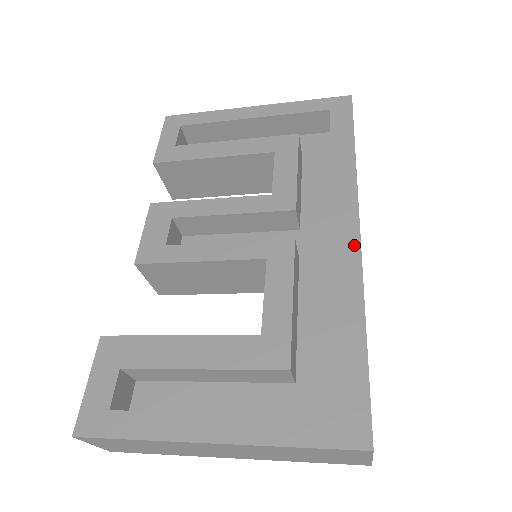
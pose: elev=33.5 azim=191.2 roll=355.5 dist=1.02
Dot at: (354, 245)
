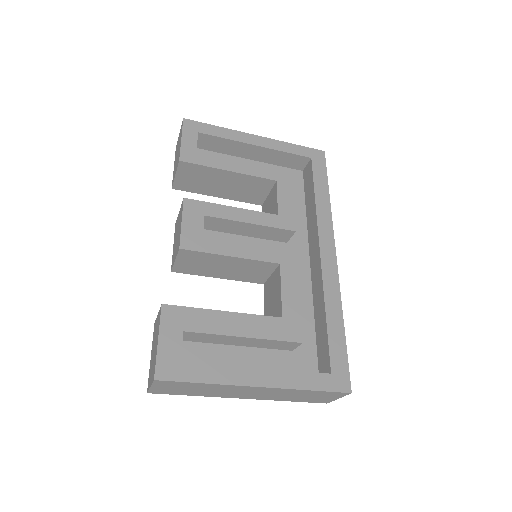
Dot at: (334, 265)
